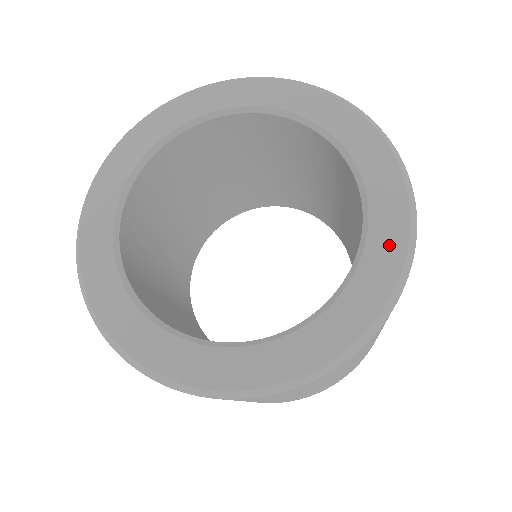
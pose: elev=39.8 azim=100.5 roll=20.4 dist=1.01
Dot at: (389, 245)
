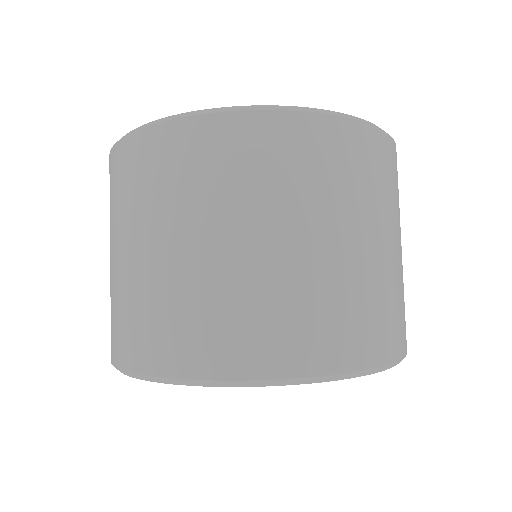
Dot at: occluded
